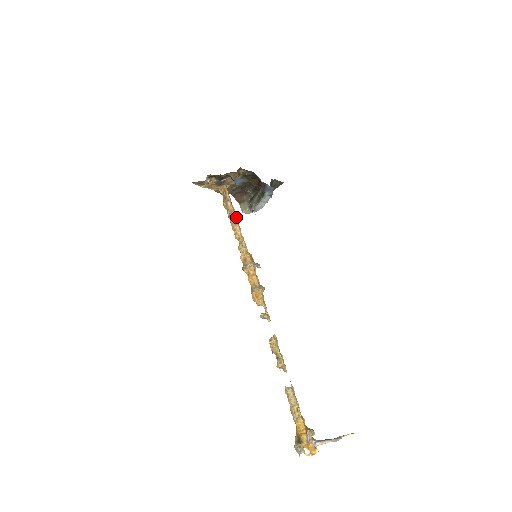
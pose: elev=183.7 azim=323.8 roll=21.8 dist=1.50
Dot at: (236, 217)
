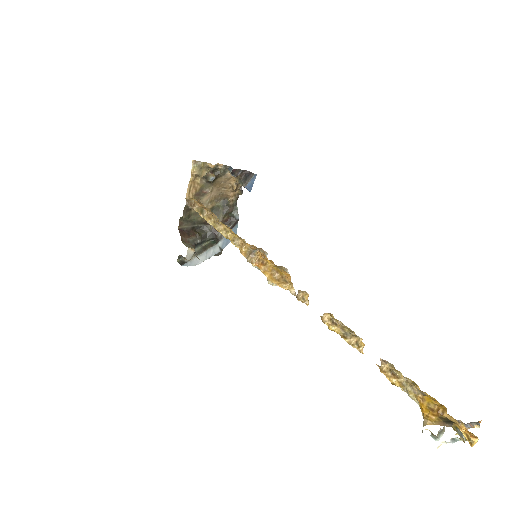
Dot at: occluded
